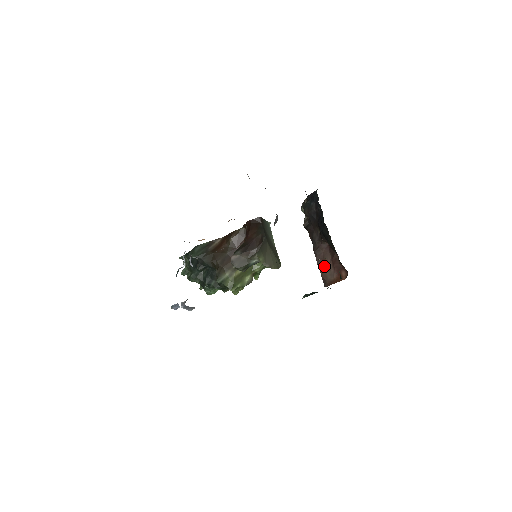
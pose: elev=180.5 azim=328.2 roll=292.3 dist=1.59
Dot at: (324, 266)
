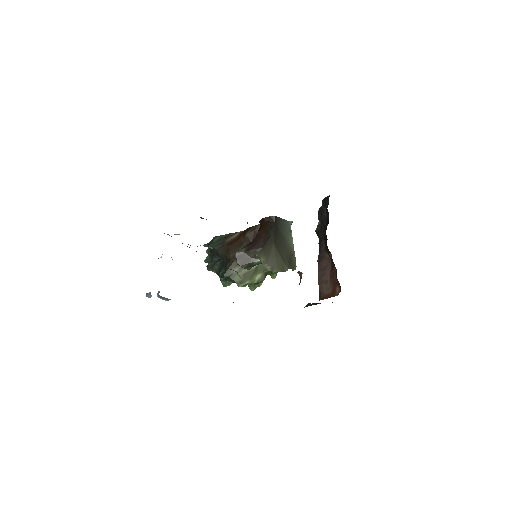
Dot at: (300, 279)
